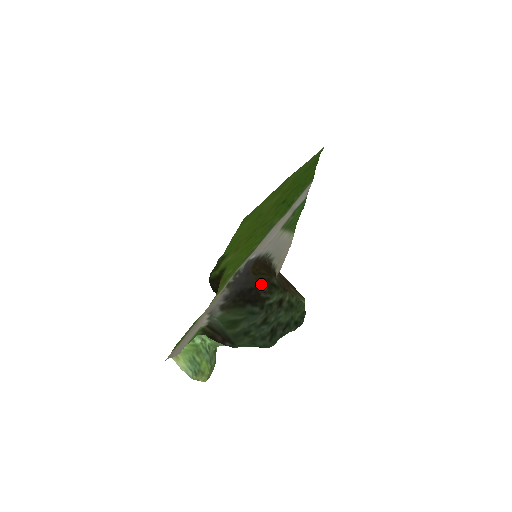
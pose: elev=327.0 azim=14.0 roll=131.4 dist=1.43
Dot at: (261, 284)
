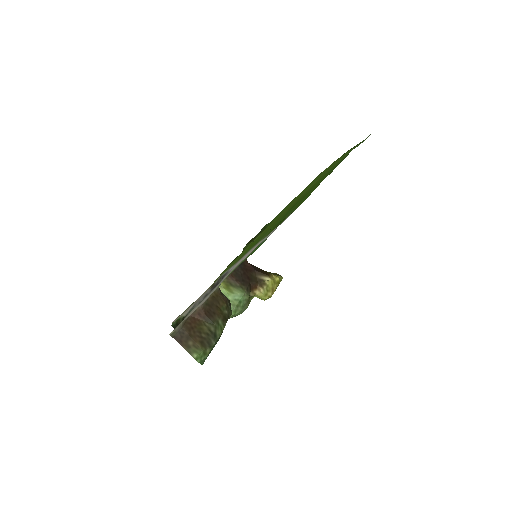
Dot at: (227, 298)
